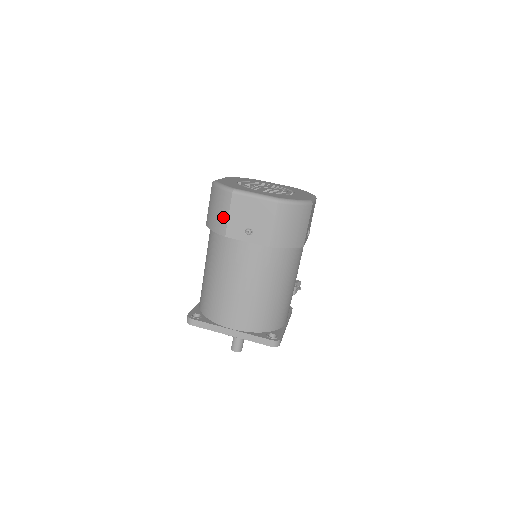
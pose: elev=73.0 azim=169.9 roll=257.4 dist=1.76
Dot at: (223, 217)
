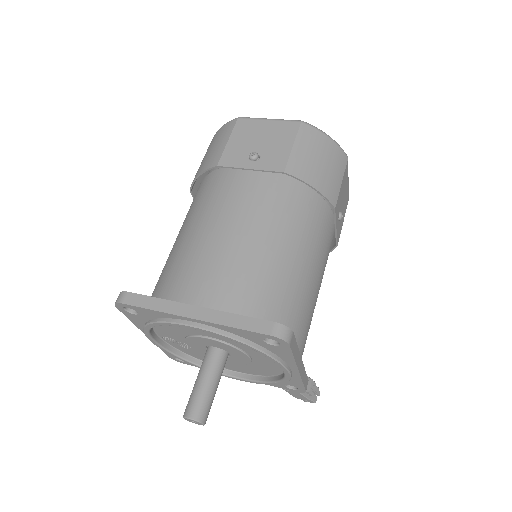
Dot at: (219, 147)
